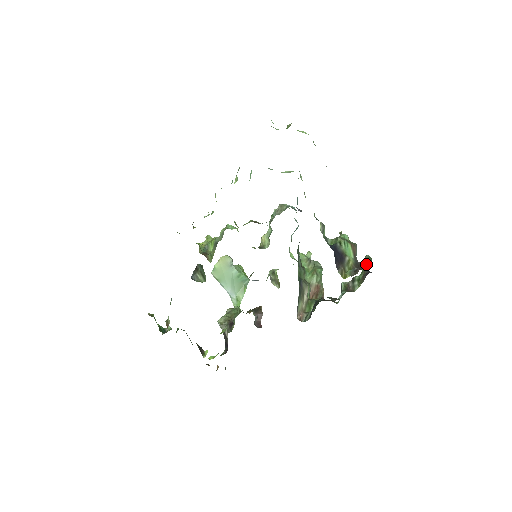
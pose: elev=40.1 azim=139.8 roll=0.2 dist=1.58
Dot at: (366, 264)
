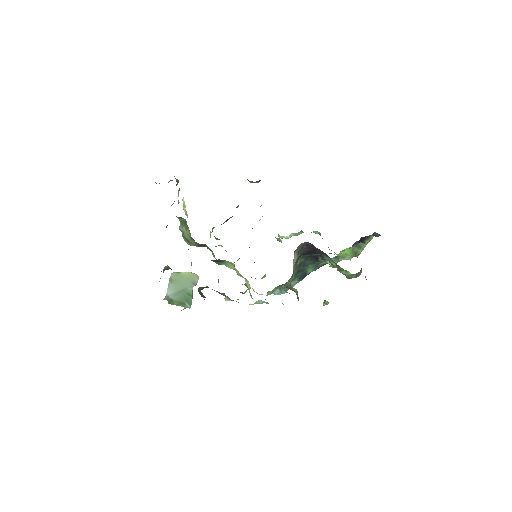
Dot at: occluded
